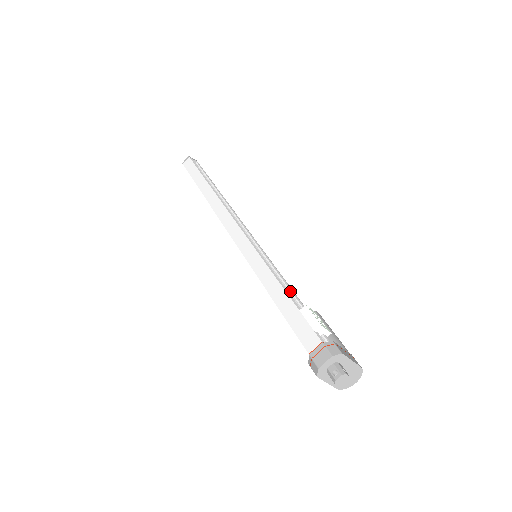
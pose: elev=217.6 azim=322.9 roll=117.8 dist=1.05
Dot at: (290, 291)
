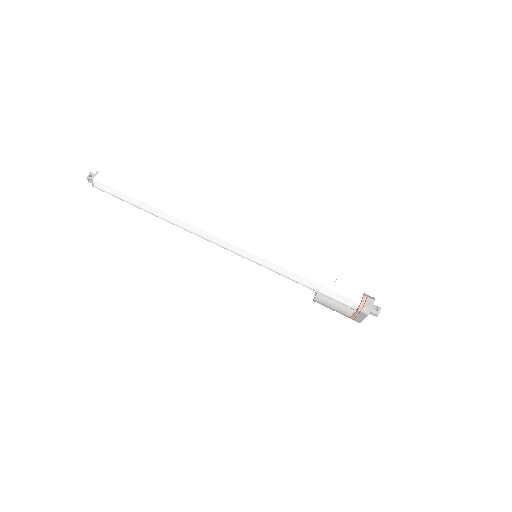
Dot at: occluded
